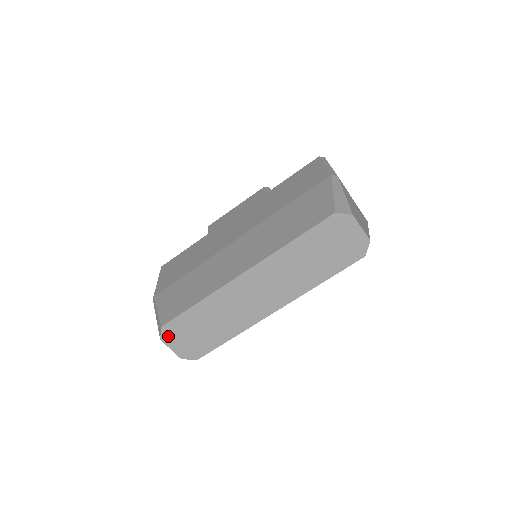
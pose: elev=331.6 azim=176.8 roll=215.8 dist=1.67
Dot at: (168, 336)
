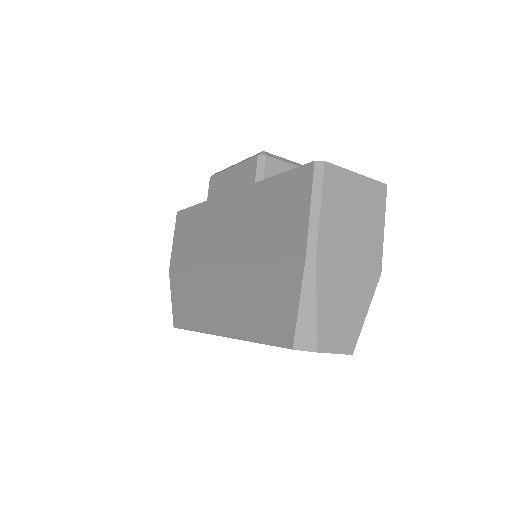
Dot at: occluded
